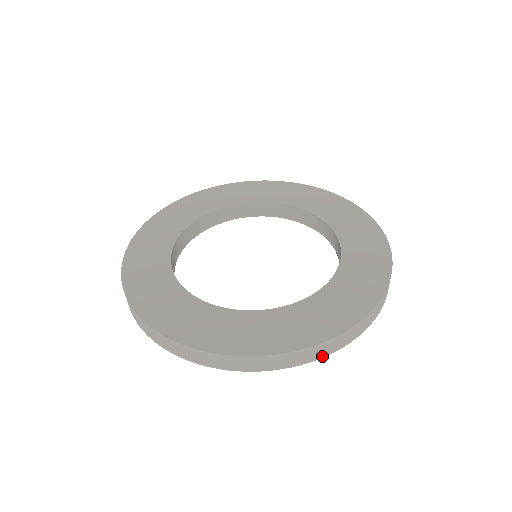
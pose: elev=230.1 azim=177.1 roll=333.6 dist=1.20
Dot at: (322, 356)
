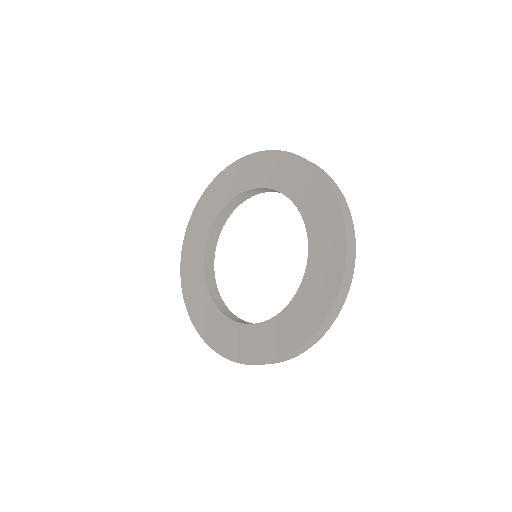
Dot at: occluded
